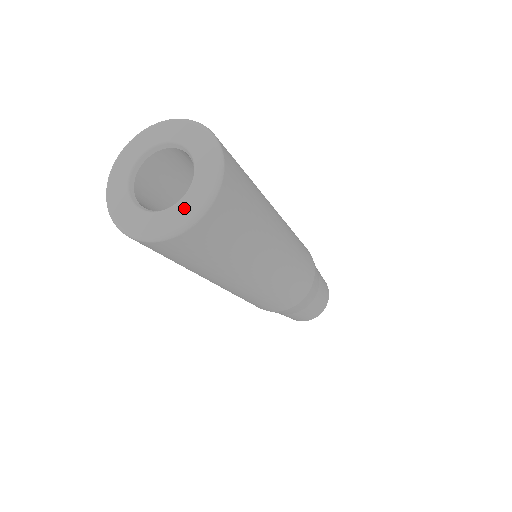
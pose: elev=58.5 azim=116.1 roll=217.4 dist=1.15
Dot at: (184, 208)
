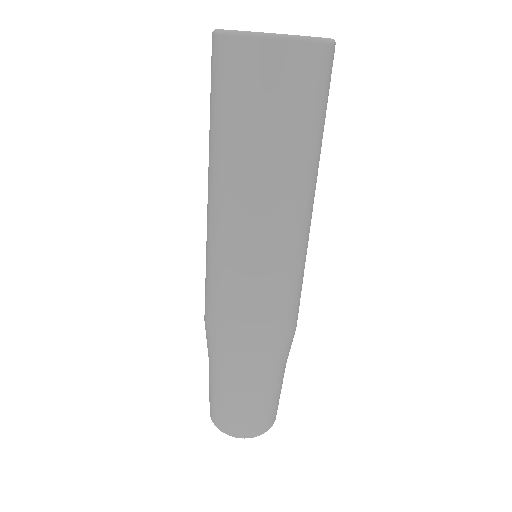
Dot at: occluded
